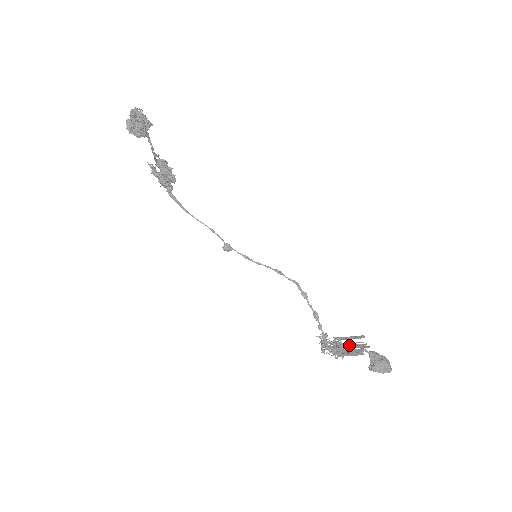
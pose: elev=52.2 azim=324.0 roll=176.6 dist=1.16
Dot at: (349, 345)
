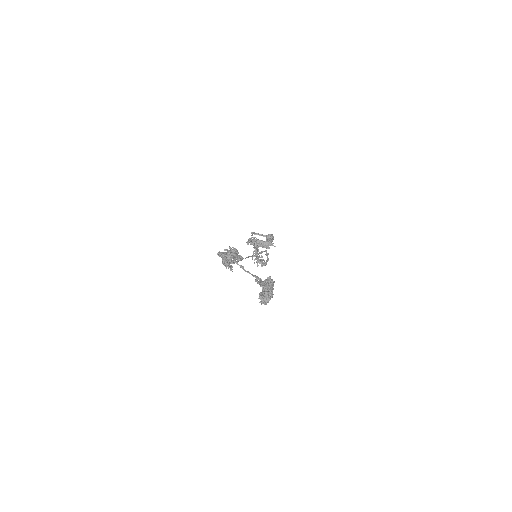
Dot at: (260, 241)
